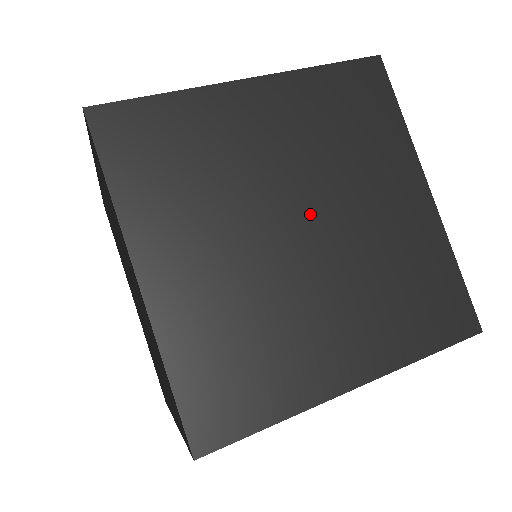
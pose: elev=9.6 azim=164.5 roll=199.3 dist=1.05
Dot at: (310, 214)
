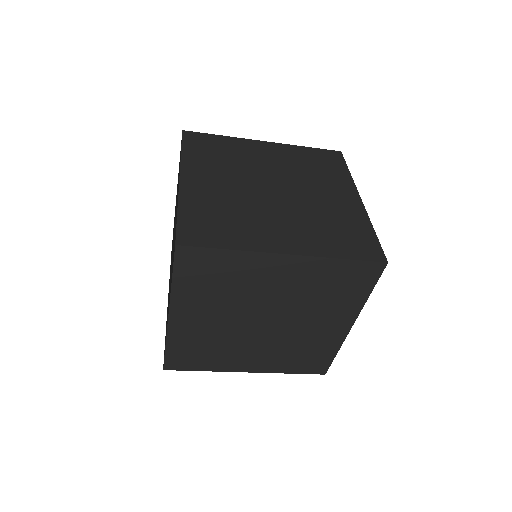
Dot at: (259, 316)
